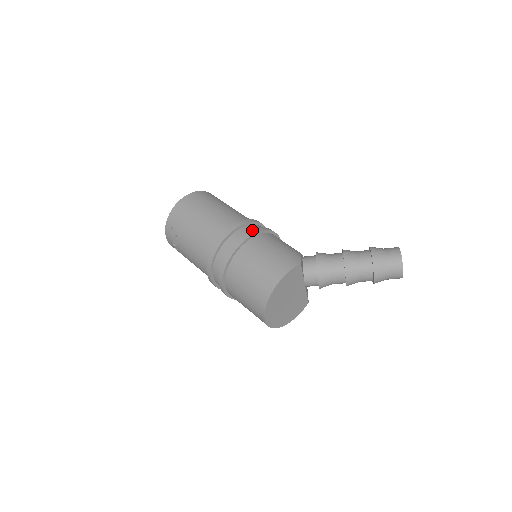
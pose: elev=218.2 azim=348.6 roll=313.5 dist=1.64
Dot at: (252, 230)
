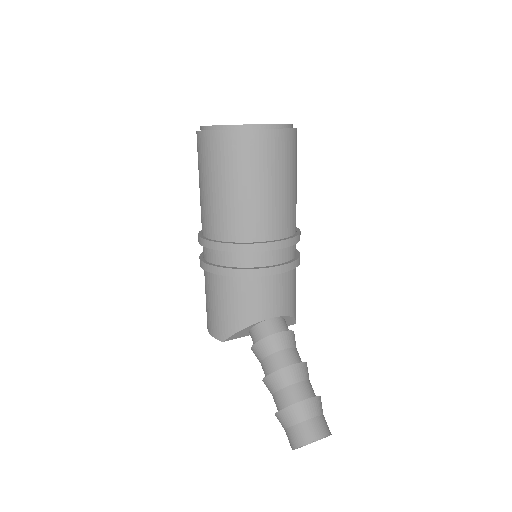
Dot at: (213, 266)
